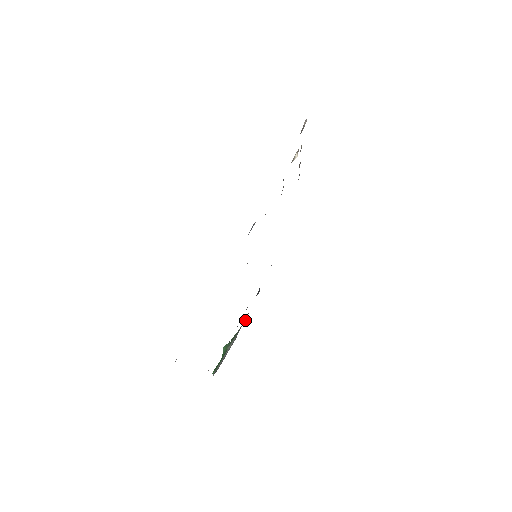
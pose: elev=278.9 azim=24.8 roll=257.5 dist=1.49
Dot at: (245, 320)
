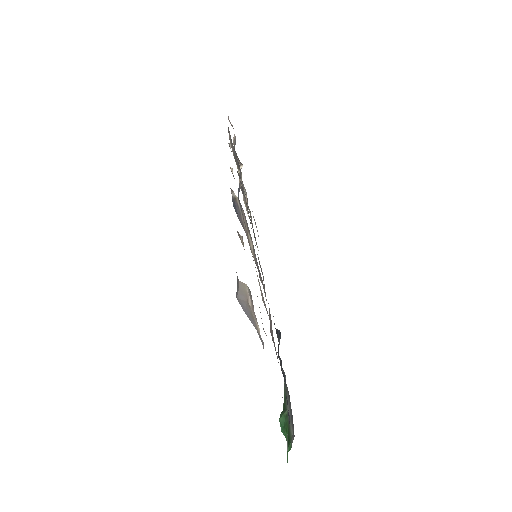
Dot at: occluded
